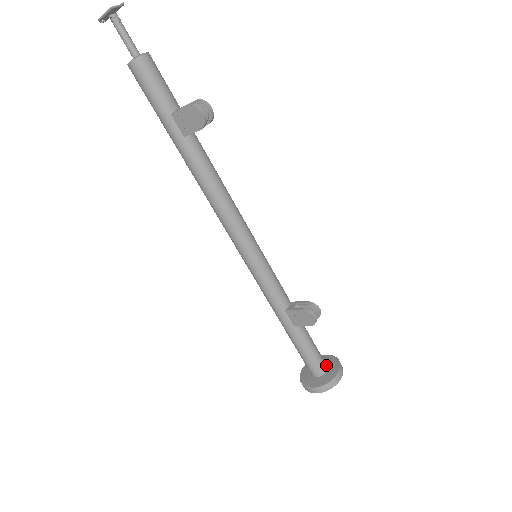
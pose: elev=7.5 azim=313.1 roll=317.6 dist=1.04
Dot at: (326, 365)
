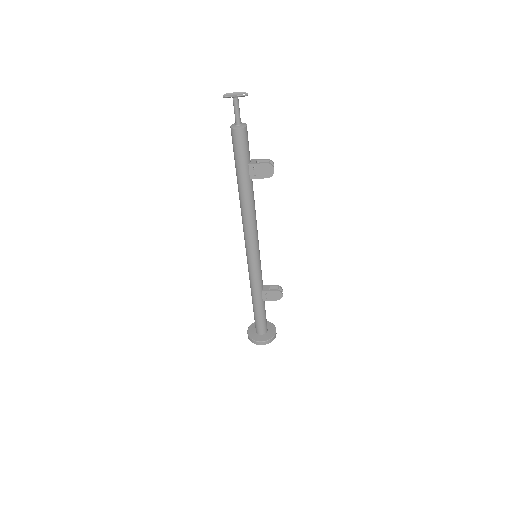
Dot at: occluded
